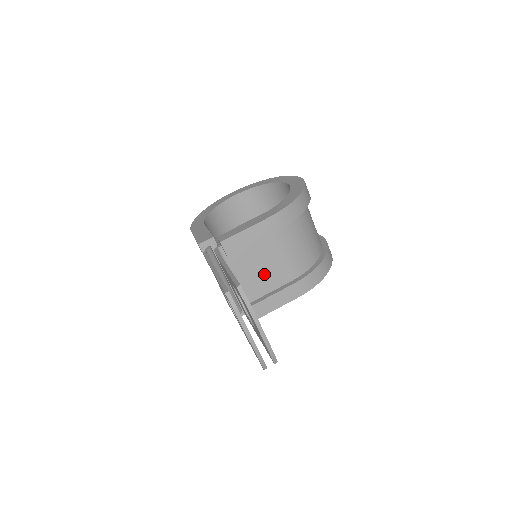
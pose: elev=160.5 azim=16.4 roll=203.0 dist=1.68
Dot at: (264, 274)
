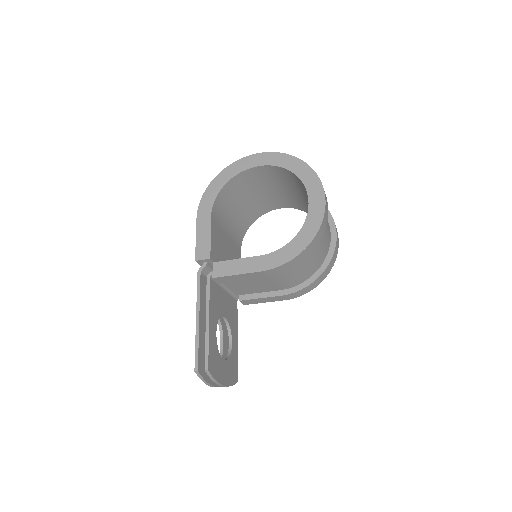
Dot at: (255, 286)
